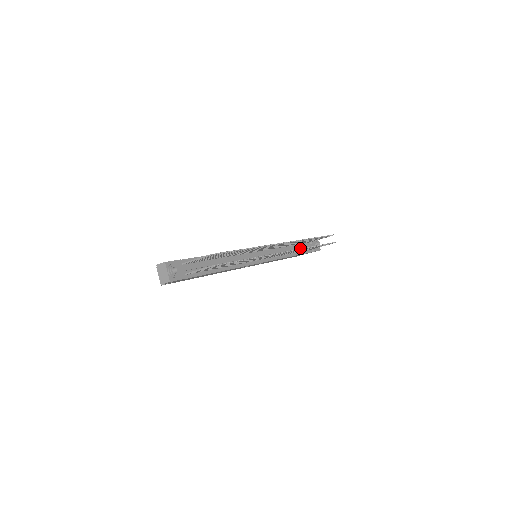
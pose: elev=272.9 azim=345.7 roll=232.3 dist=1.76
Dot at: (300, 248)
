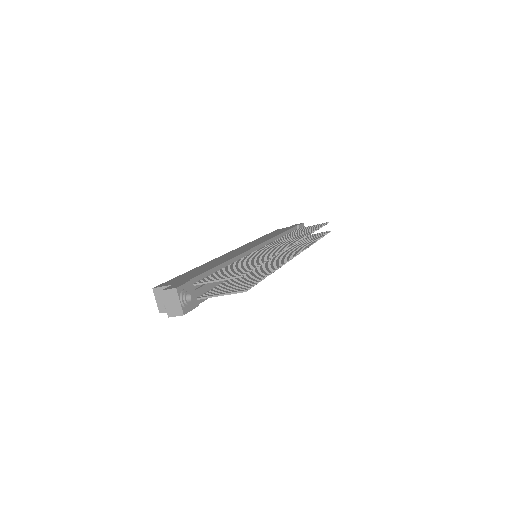
Dot at: occluded
